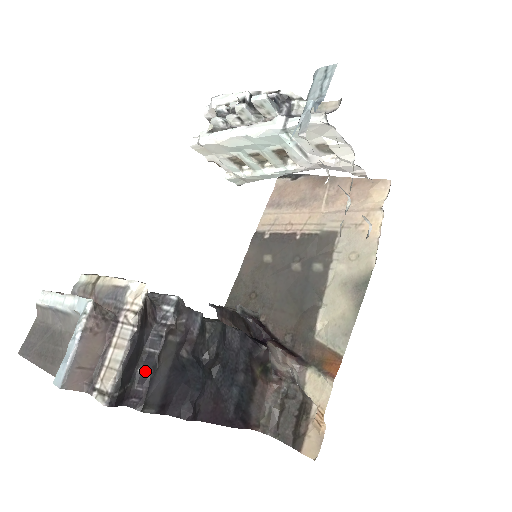
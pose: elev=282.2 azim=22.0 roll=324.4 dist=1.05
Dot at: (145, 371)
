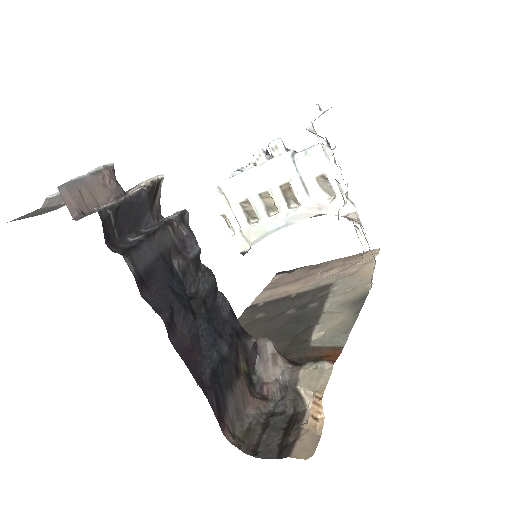
Dot at: (137, 237)
